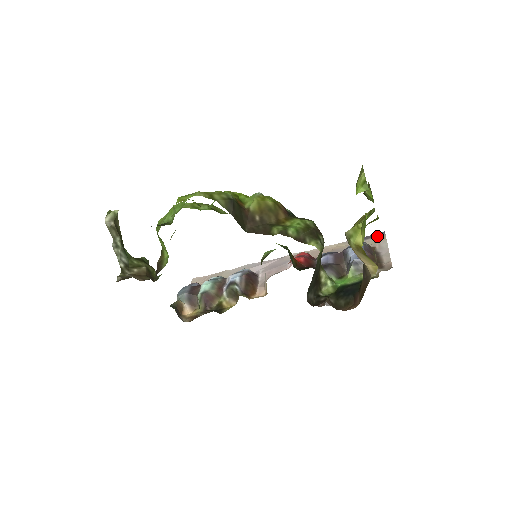
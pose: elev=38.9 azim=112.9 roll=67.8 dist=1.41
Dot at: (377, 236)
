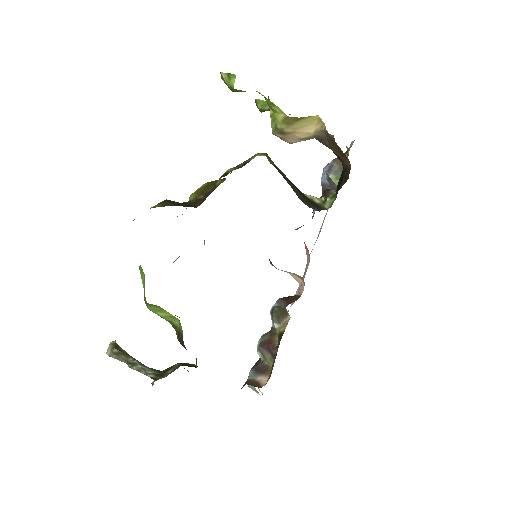
Dot at: occluded
